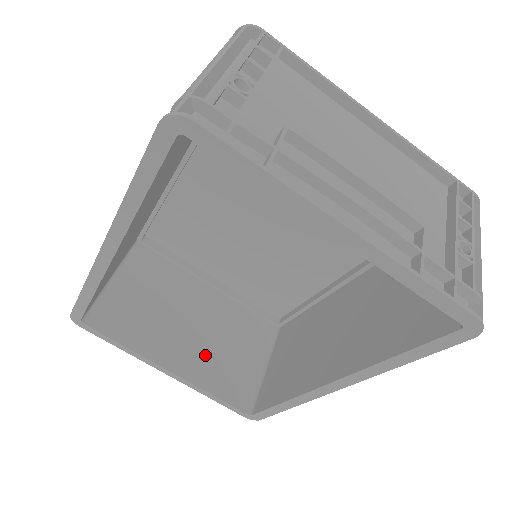
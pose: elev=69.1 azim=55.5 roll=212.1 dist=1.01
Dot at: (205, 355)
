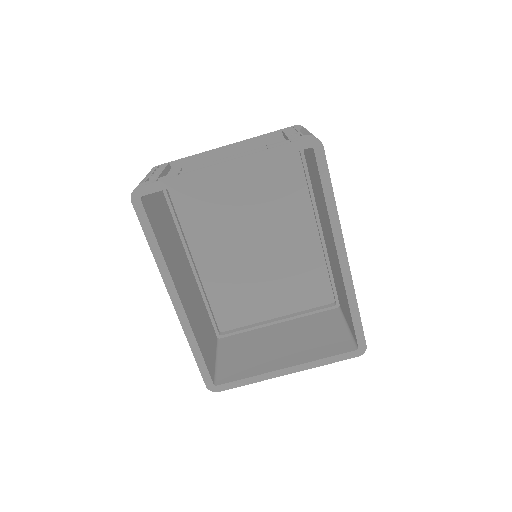
Dot at: (302, 348)
